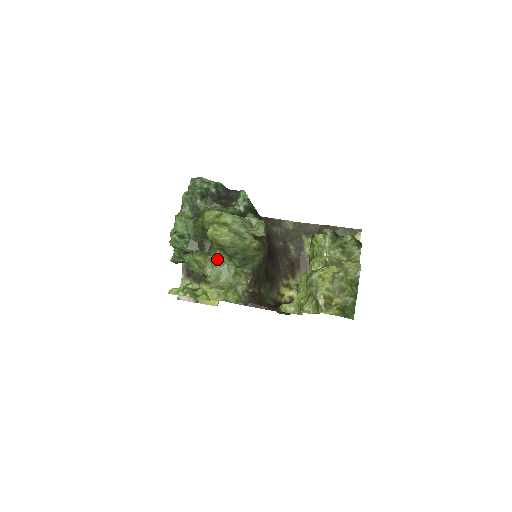
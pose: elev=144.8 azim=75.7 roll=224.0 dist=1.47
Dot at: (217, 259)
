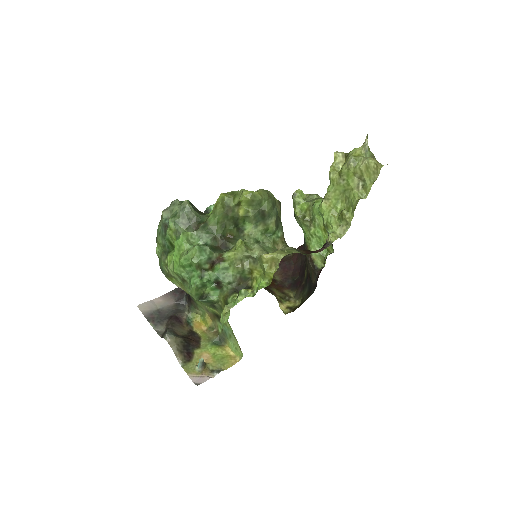
Dot at: (251, 239)
